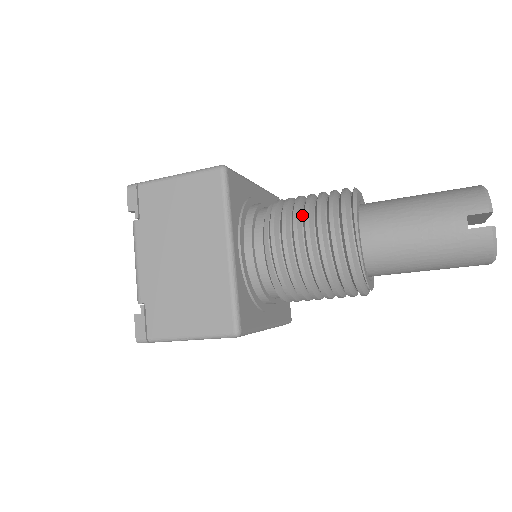
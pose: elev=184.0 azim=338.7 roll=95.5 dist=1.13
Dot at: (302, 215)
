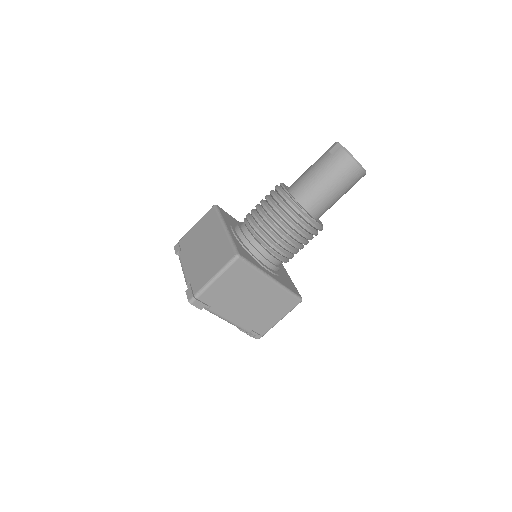
Dot at: (260, 205)
